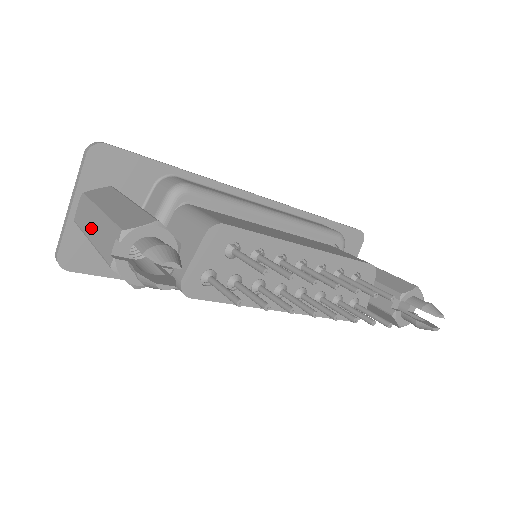
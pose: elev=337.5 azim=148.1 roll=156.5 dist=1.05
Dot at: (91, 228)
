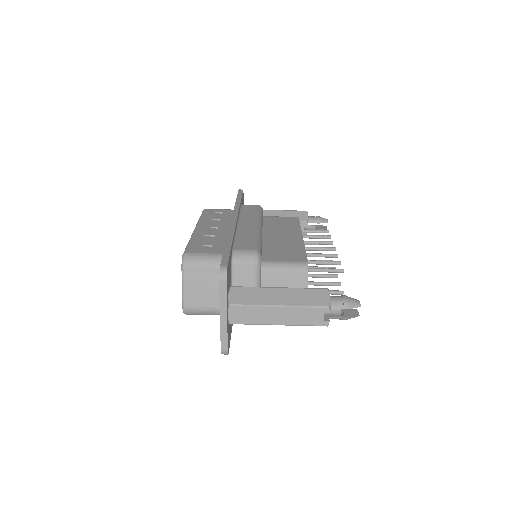
Dot at: (275, 319)
